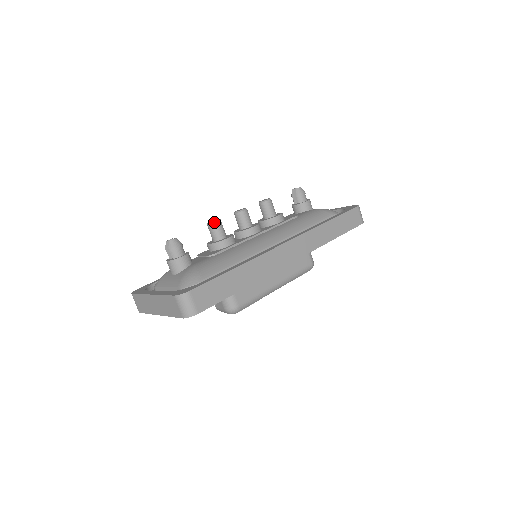
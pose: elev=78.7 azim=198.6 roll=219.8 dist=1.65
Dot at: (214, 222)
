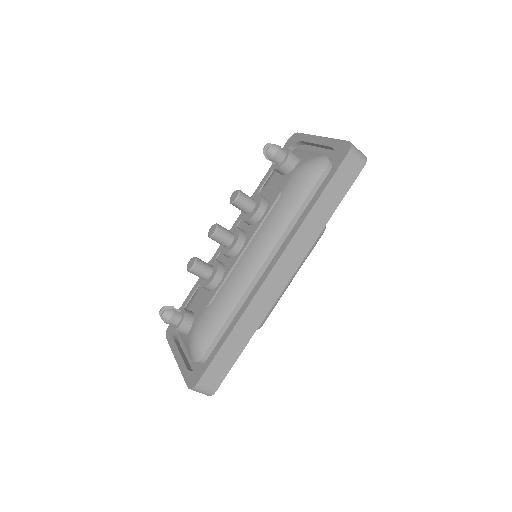
Dot at: (191, 270)
